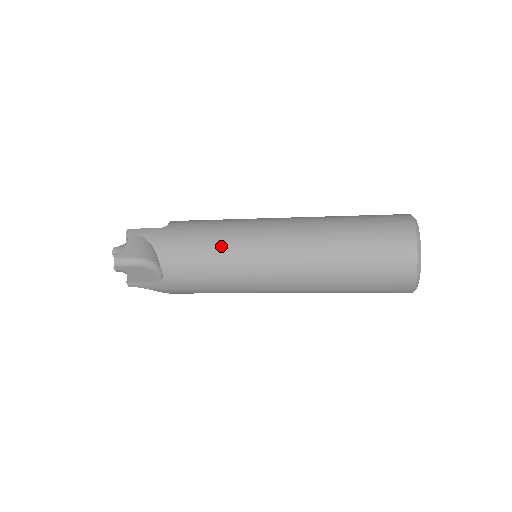
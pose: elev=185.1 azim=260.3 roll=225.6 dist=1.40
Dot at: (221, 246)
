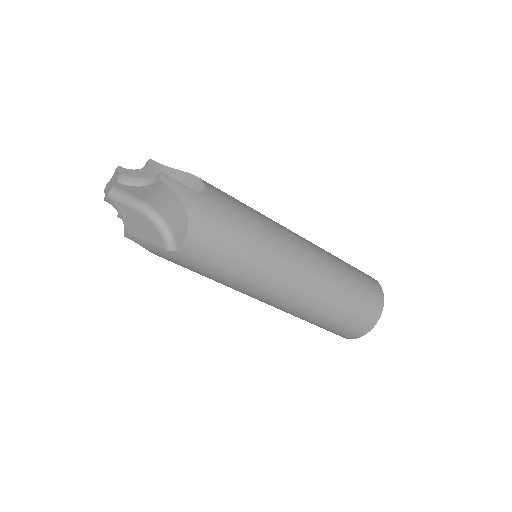
Dot at: (254, 251)
